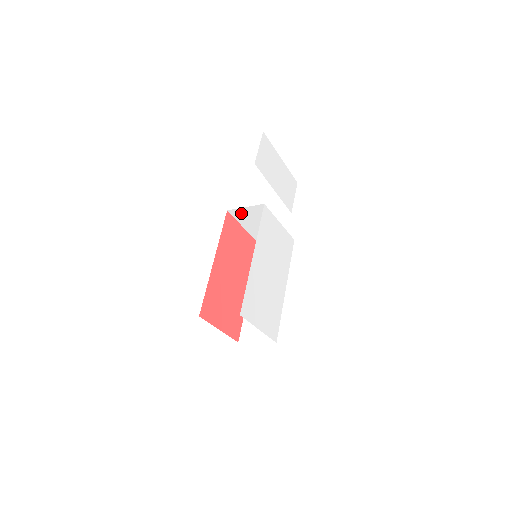
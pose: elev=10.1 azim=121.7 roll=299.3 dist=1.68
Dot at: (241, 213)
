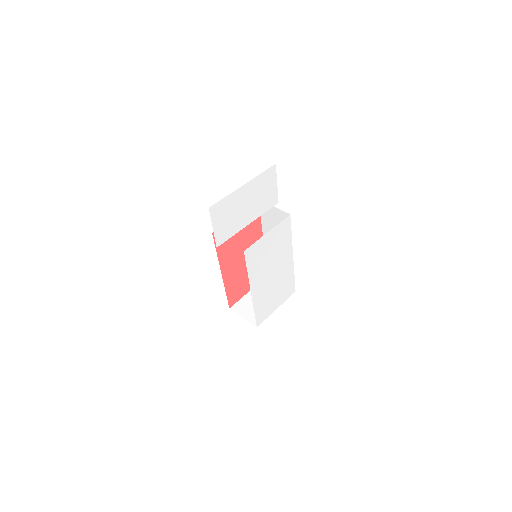
Dot at: occluded
